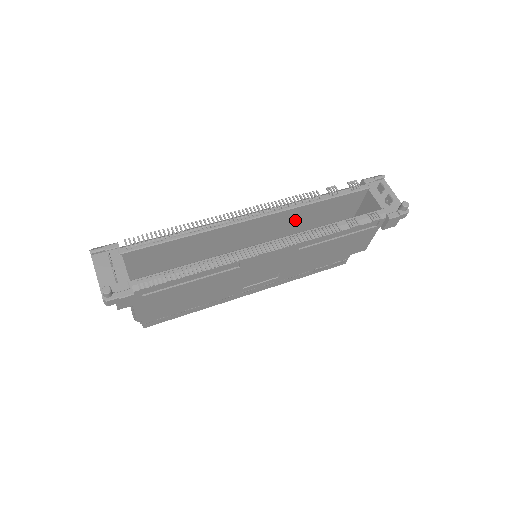
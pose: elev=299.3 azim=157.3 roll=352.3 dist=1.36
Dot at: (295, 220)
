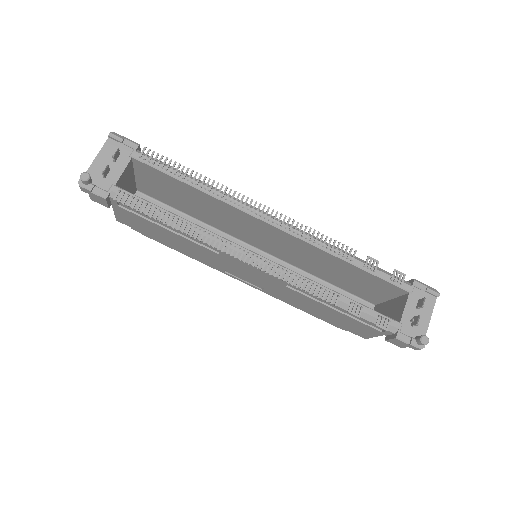
Dot at: (316, 257)
